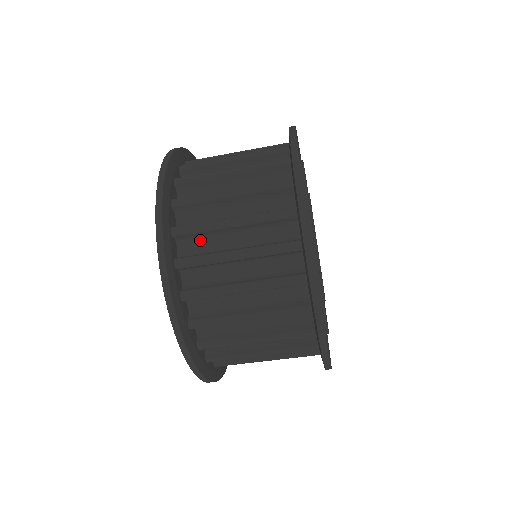
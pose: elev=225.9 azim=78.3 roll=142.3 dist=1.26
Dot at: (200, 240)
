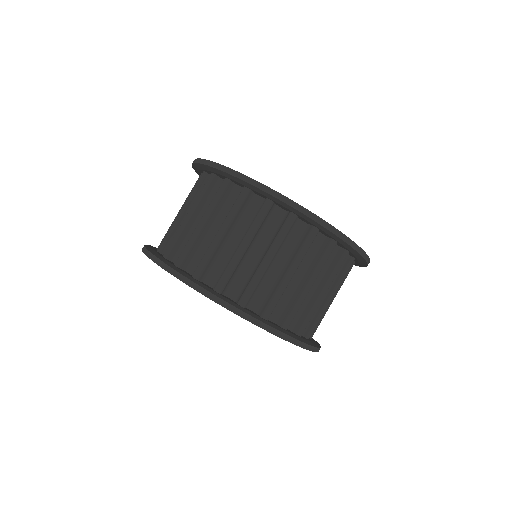
Dot at: (215, 266)
